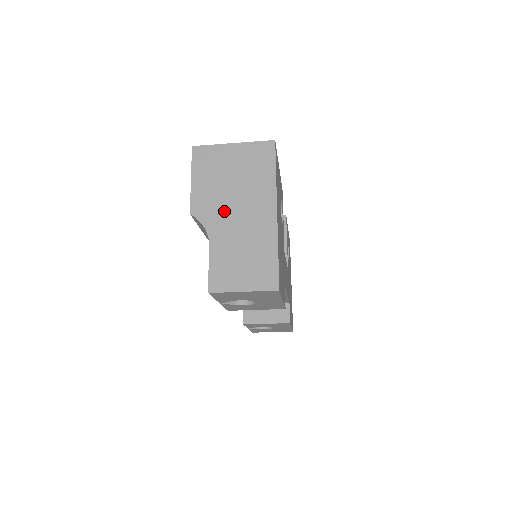
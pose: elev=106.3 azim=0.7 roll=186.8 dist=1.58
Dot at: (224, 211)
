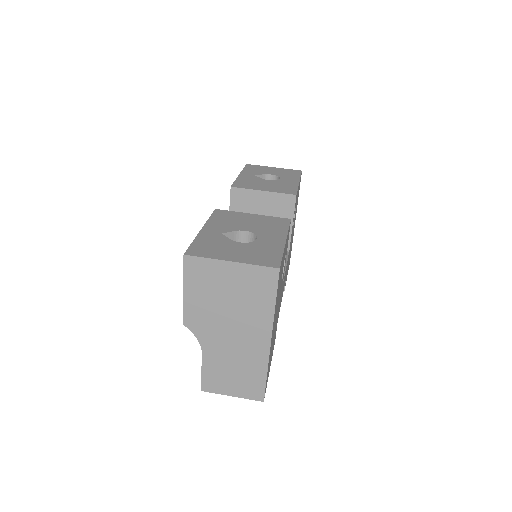
Dot at: (218, 329)
